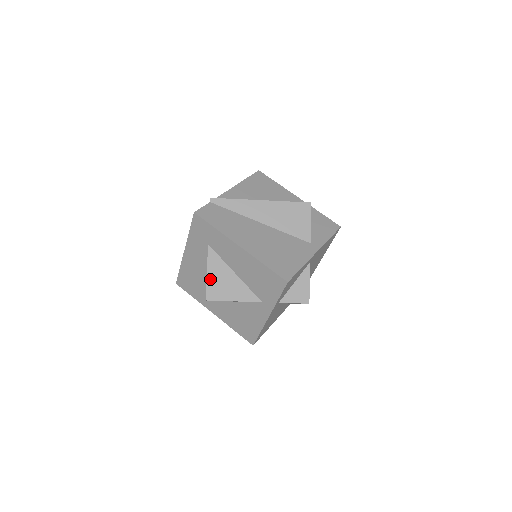
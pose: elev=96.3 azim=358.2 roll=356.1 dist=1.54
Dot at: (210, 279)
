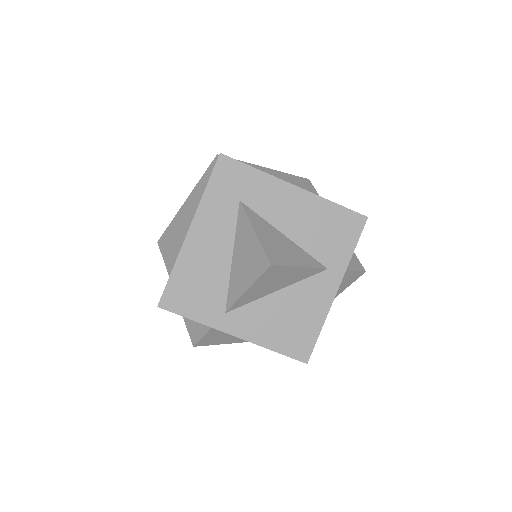
Dot at: (262, 239)
